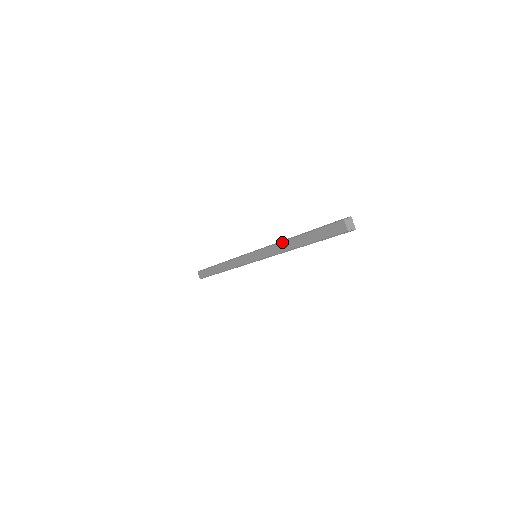
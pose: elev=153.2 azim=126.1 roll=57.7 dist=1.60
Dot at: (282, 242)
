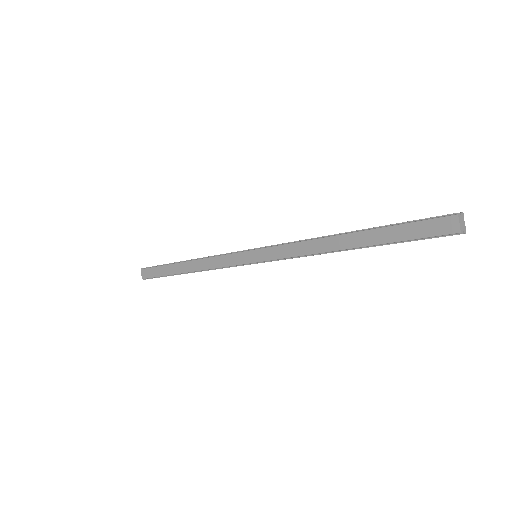
Dot at: (317, 239)
